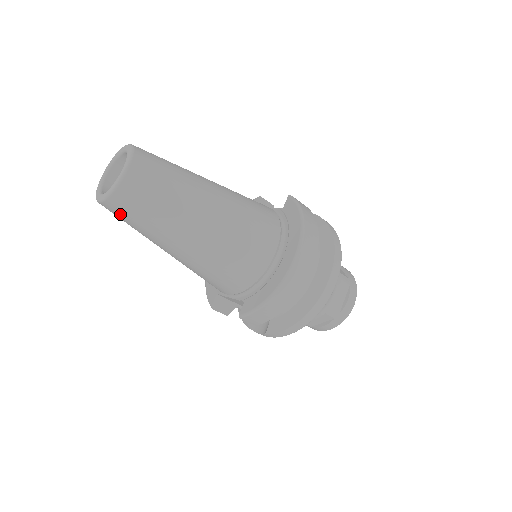
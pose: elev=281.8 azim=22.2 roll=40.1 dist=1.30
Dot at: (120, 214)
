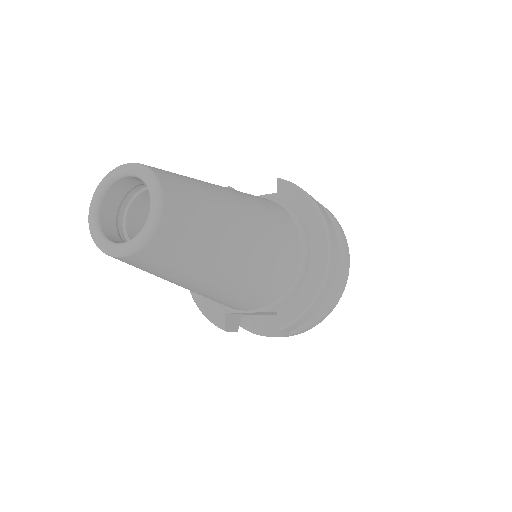
Dot at: (150, 263)
